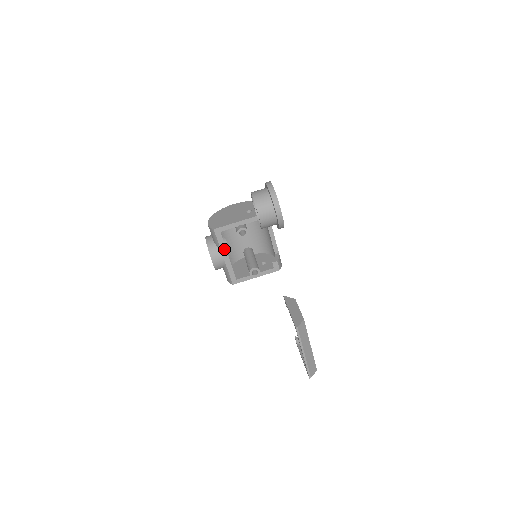
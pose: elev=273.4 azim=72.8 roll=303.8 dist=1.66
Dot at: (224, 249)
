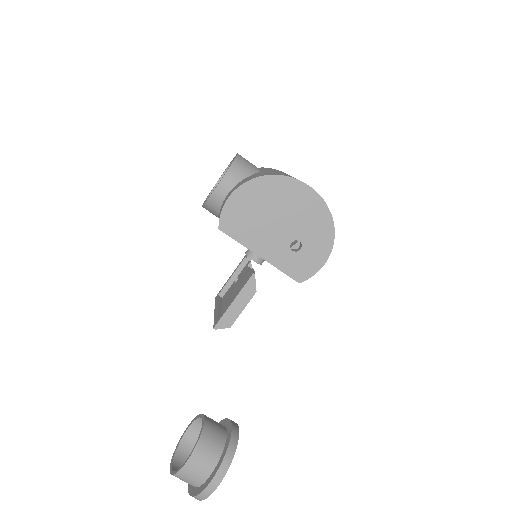
Dot at: occluded
